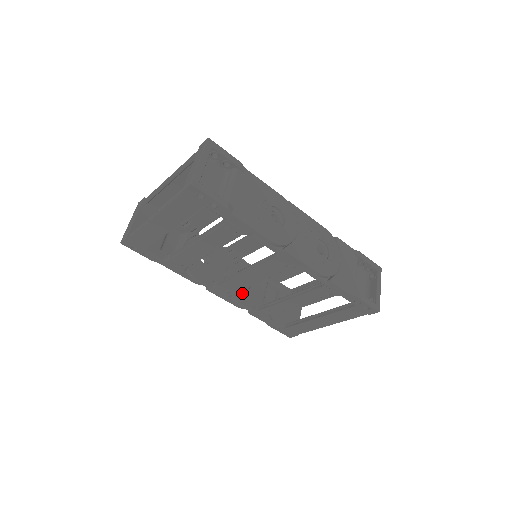
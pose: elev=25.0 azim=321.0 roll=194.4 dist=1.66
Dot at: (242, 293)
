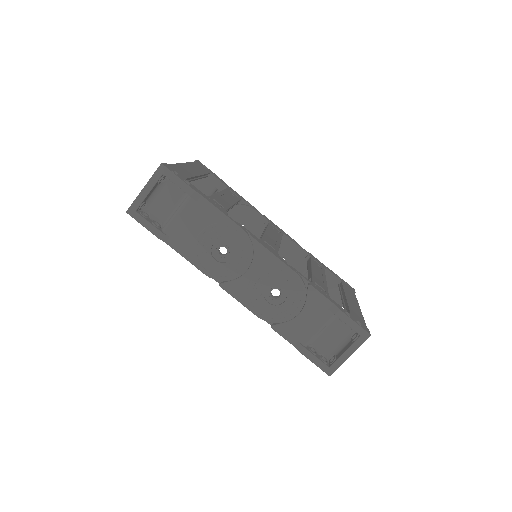
Dot at: occluded
